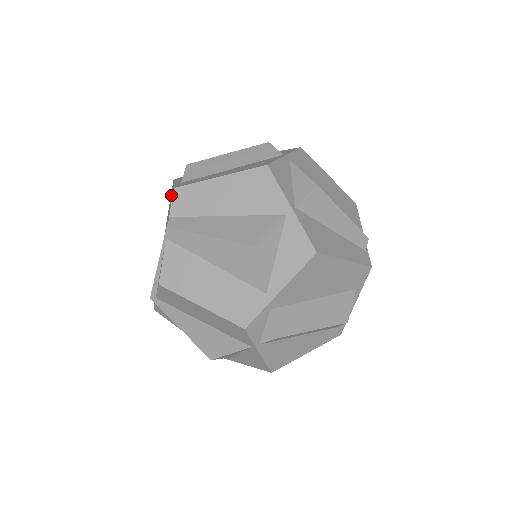
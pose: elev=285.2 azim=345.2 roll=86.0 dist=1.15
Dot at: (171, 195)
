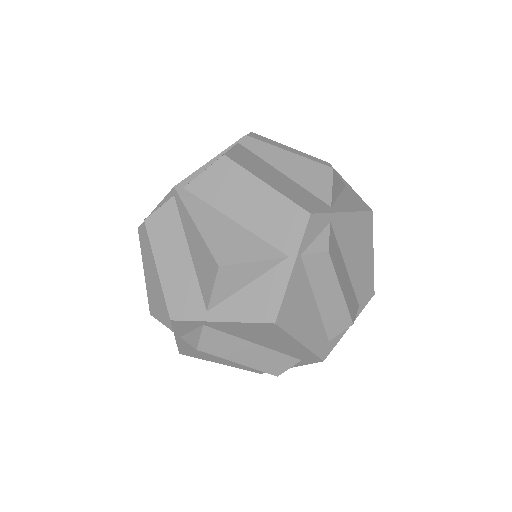
Dot at: occluded
